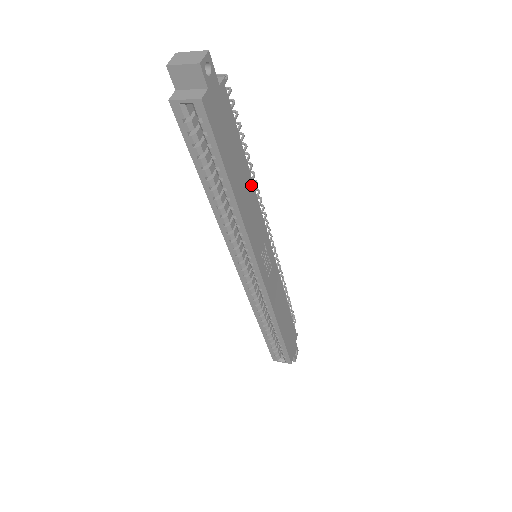
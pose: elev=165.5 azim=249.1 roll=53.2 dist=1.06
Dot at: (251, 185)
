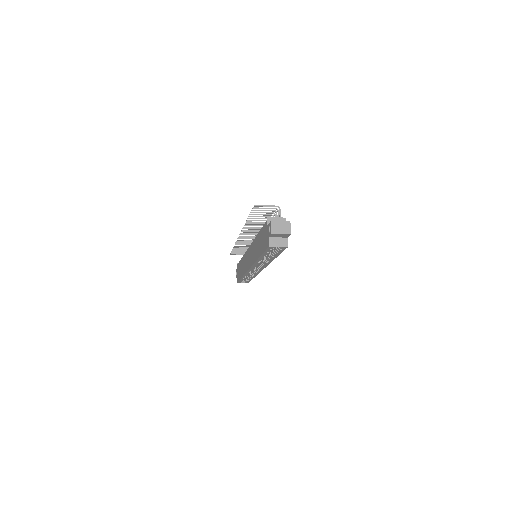
Dot at: occluded
